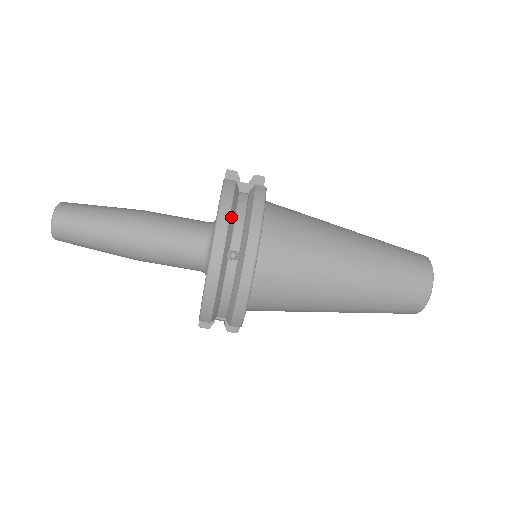
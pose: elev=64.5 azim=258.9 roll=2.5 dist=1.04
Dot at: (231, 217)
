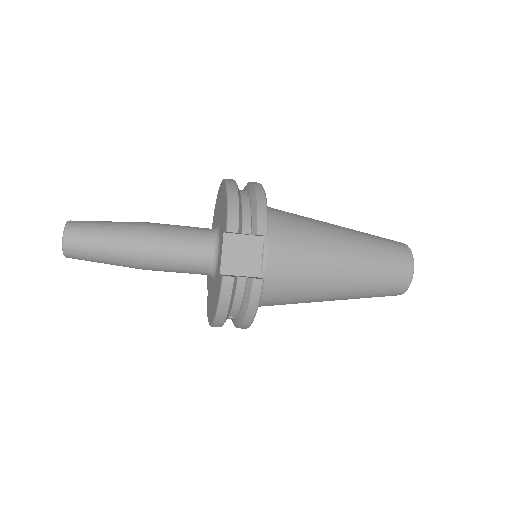
Dot at: (229, 311)
